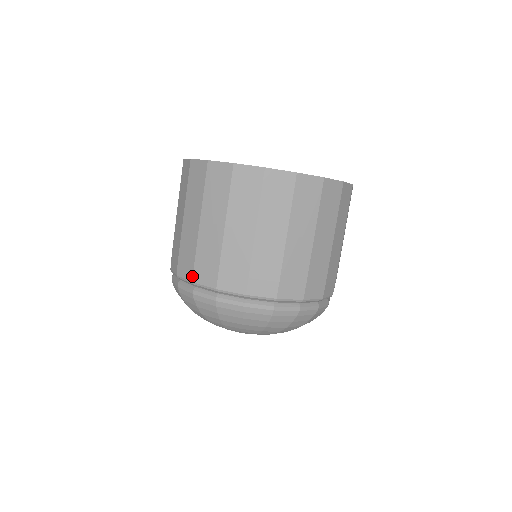
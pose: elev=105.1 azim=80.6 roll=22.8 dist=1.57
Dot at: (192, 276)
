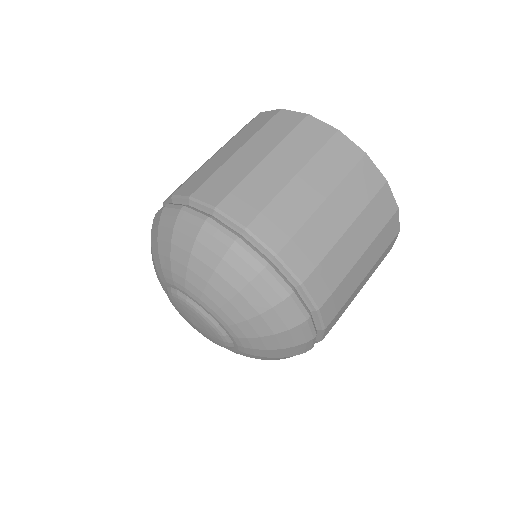
Dot at: occluded
